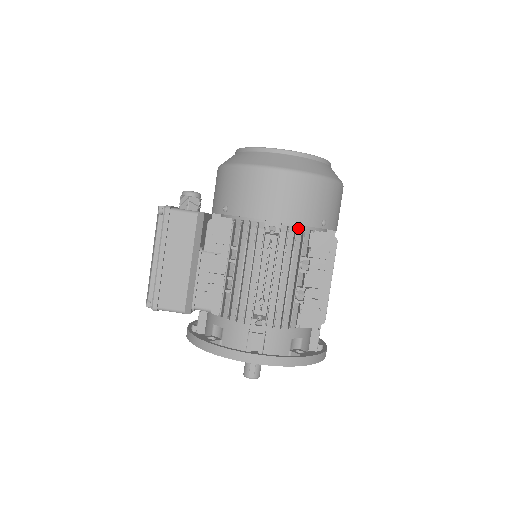
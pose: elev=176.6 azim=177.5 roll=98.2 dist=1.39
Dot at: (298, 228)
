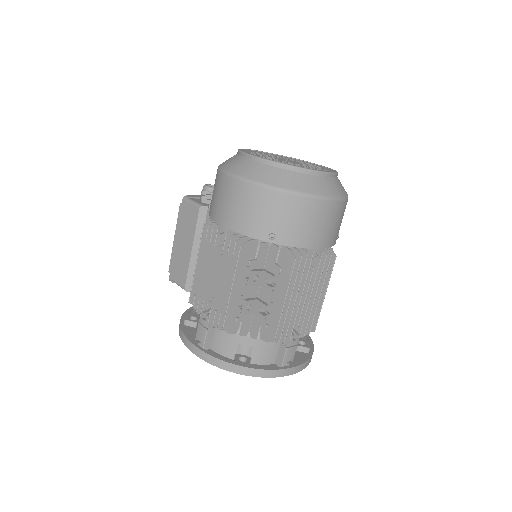
Dot at: (250, 237)
